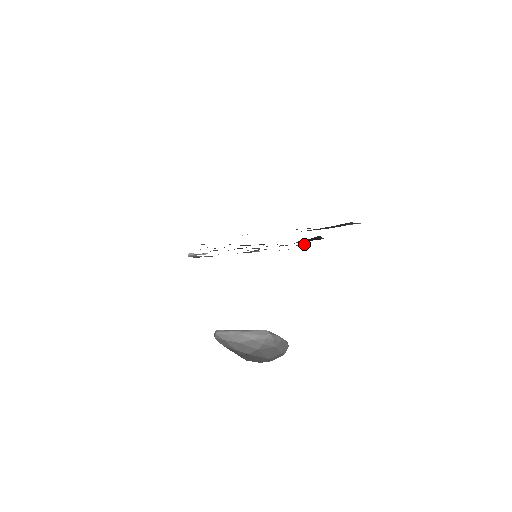
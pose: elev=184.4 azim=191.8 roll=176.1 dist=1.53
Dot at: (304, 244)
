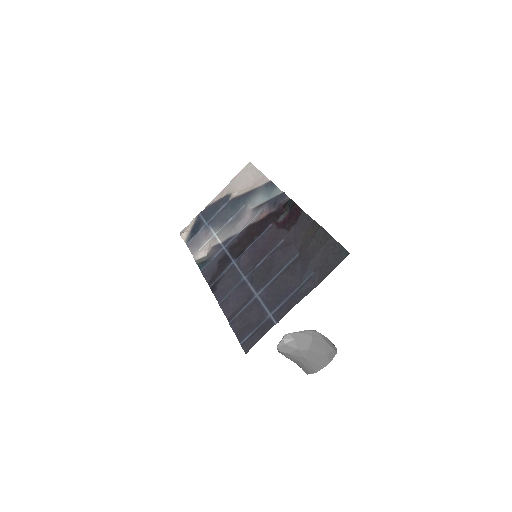
Dot at: (274, 185)
